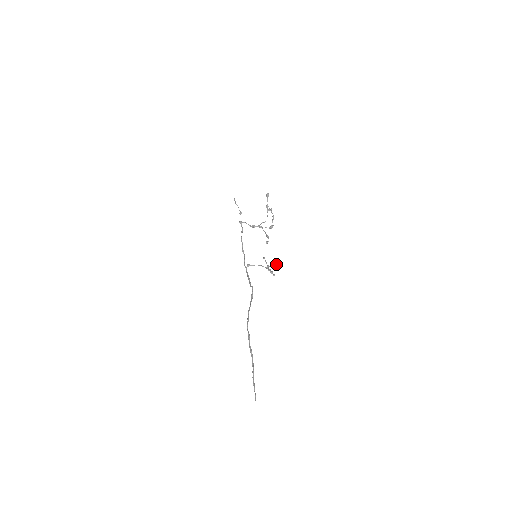
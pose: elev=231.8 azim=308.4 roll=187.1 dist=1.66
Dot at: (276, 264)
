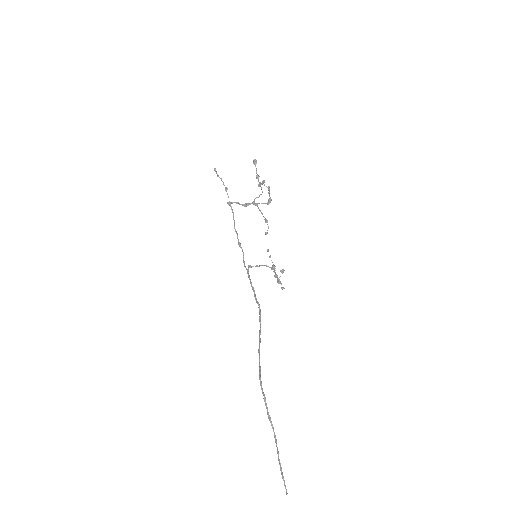
Dot at: (282, 272)
